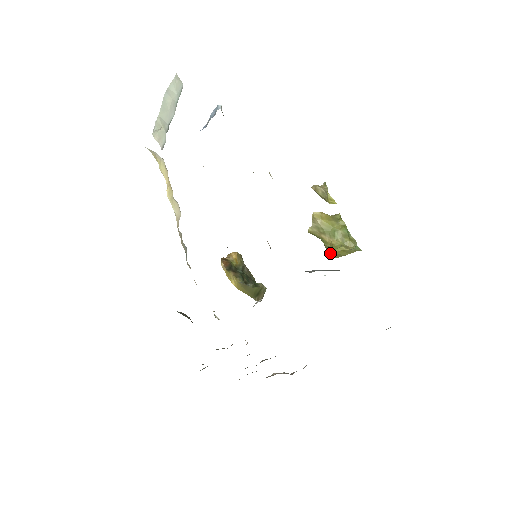
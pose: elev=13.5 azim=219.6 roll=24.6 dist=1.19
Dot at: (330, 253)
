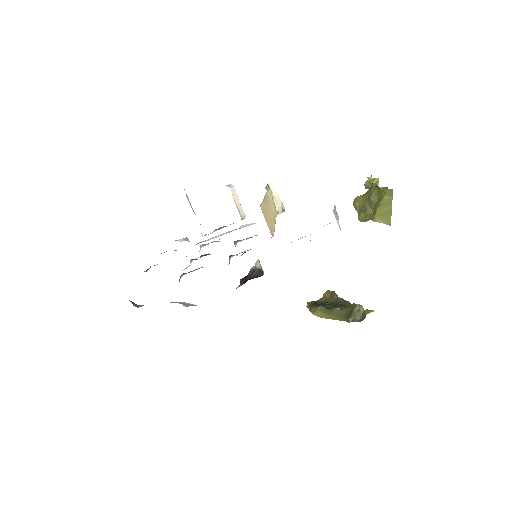
Dot at: (374, 220)
